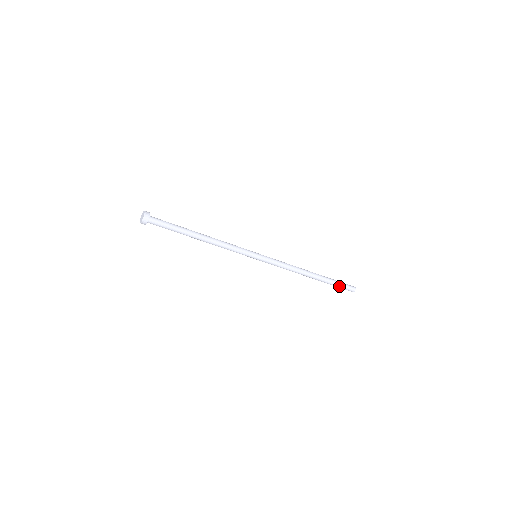
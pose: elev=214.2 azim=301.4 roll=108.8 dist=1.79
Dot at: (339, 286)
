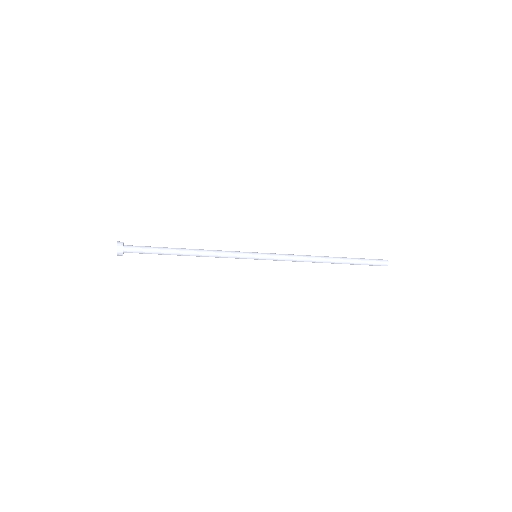
Dot at: occluded
